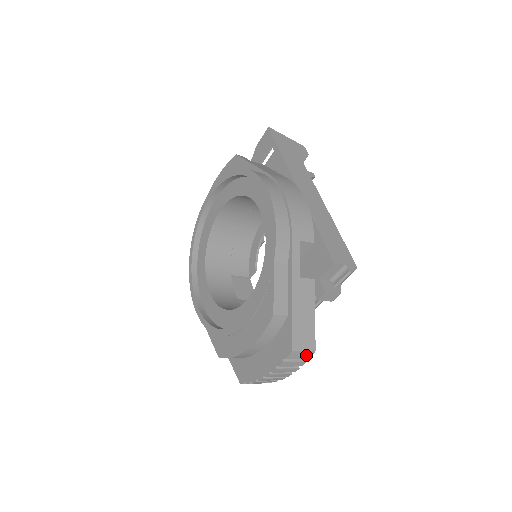
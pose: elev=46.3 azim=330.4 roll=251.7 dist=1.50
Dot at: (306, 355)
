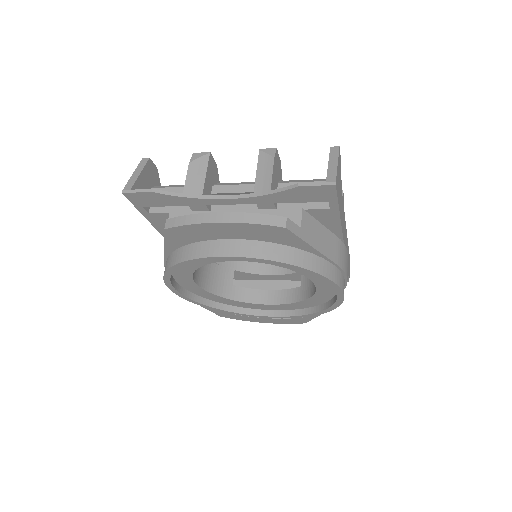
Dot at: occluded
